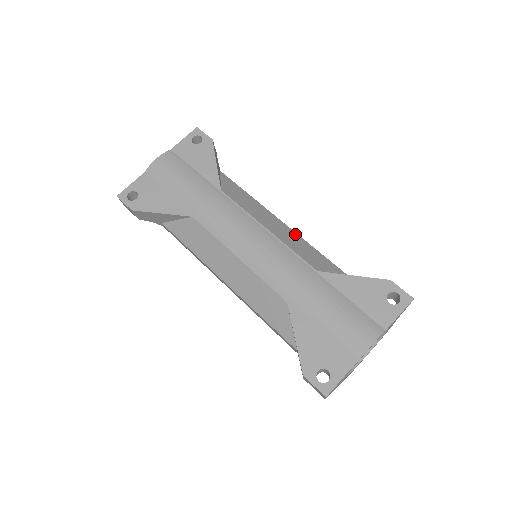
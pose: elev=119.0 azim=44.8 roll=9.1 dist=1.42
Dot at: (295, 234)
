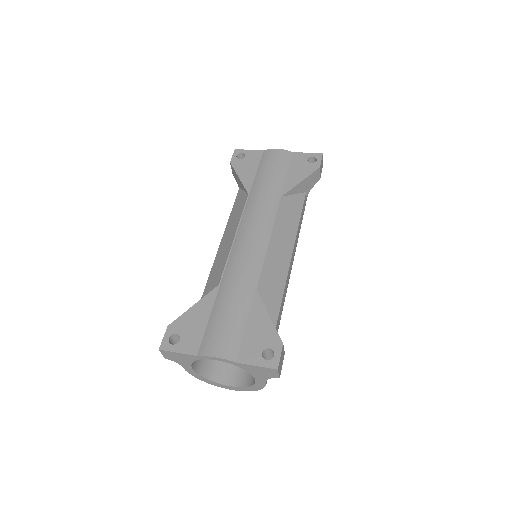
Dot at: (287, 265)
